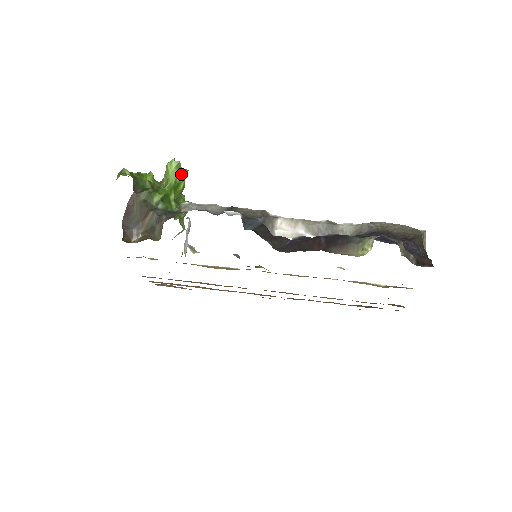
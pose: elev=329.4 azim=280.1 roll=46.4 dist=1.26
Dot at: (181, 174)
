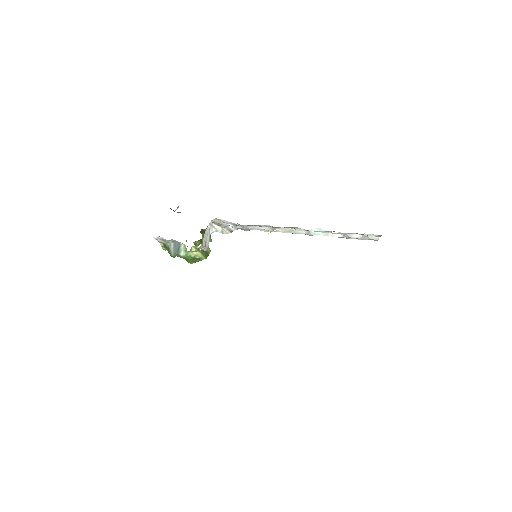
Dot at: occluded
